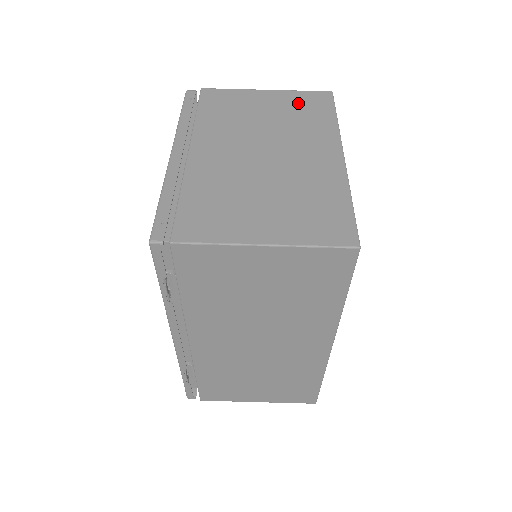
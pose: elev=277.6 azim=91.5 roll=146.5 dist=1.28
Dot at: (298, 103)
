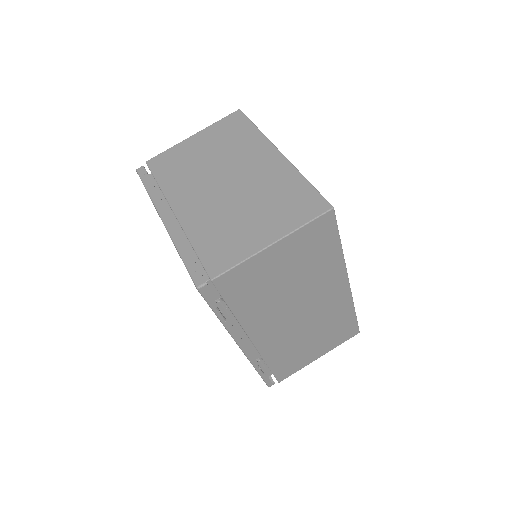
Dot at: (222, 132)
